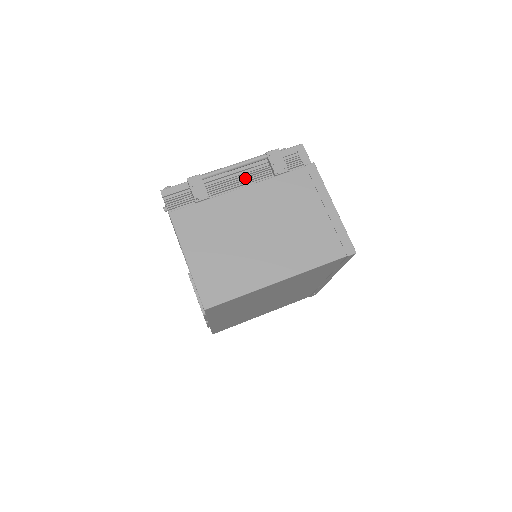
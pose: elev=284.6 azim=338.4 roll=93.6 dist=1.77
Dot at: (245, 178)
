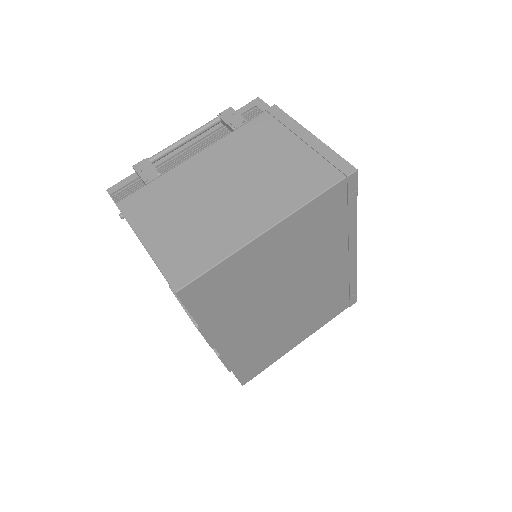
Dot at: (201, 148)
